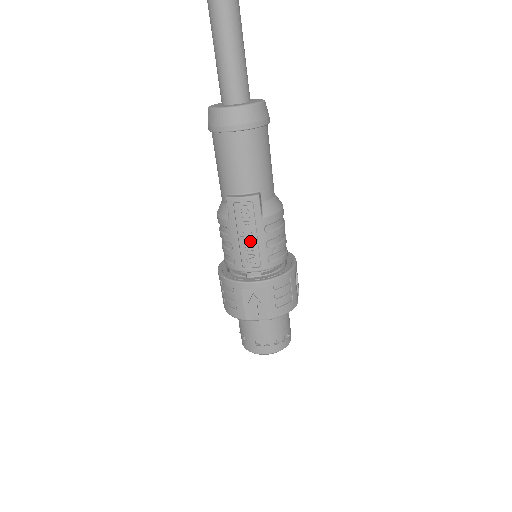
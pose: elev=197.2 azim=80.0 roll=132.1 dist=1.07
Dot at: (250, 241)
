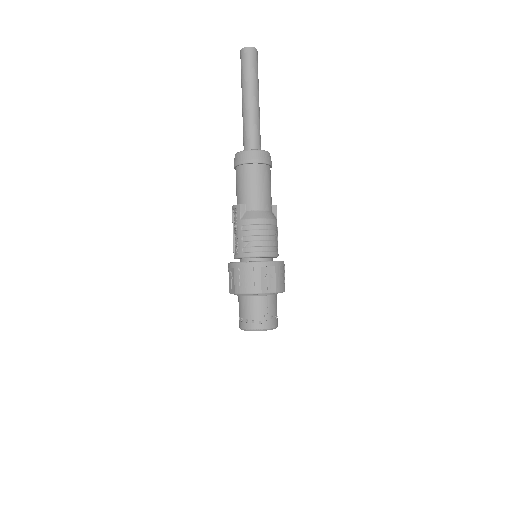
Dot at: (236, 235)
